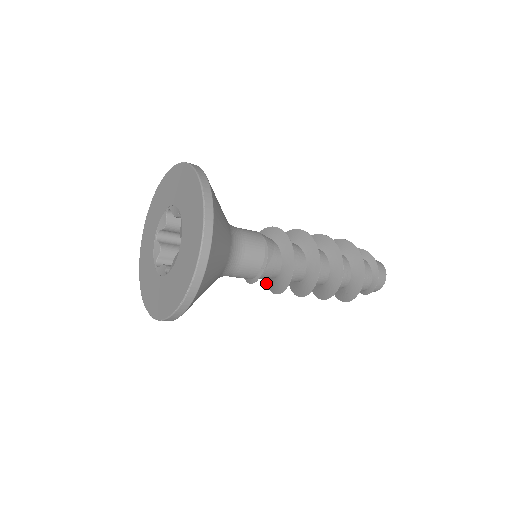
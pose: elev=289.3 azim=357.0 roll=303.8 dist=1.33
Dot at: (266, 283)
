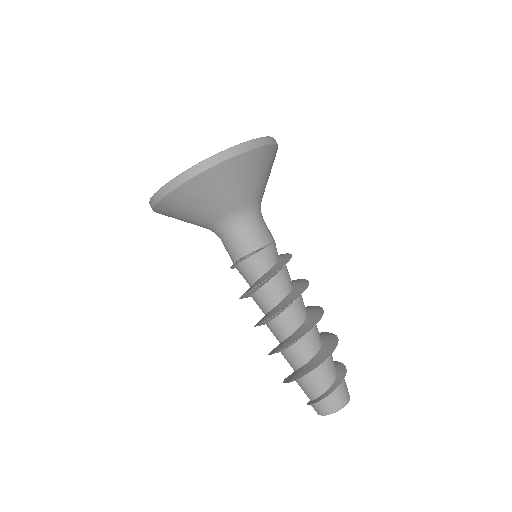
Dot at: occluded
